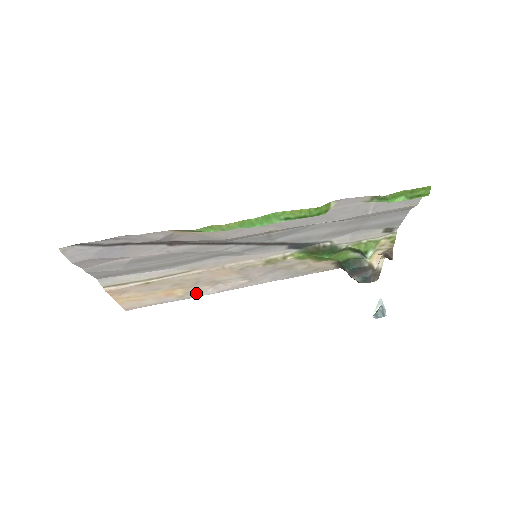
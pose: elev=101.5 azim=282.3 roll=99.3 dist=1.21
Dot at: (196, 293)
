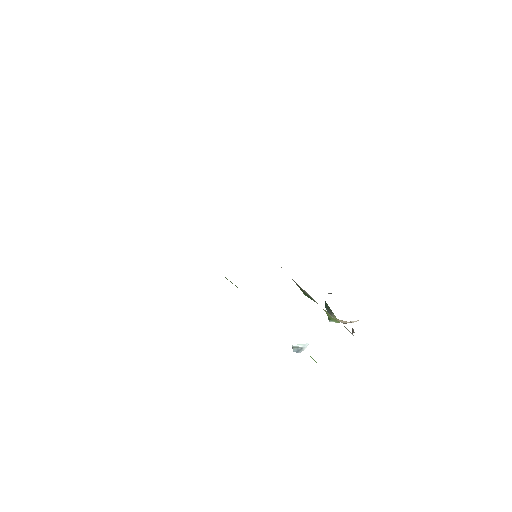
Dot at: occluded
